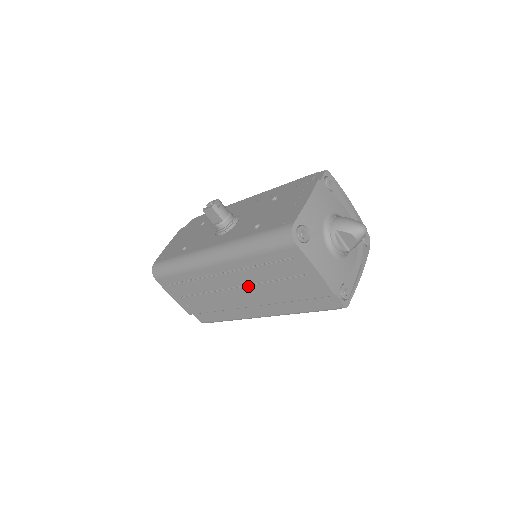
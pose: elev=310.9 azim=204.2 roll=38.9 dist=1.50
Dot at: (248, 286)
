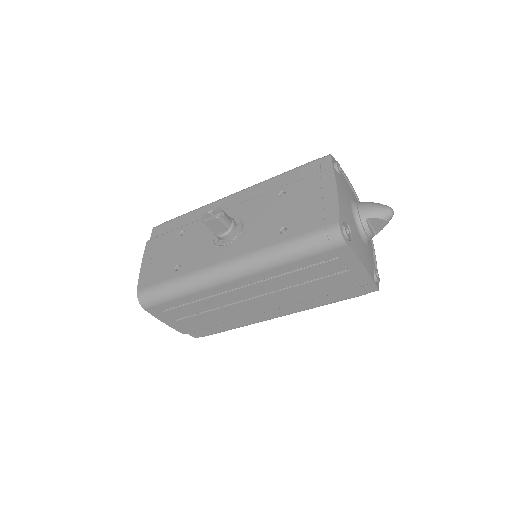
Dot at: (272, 293)
